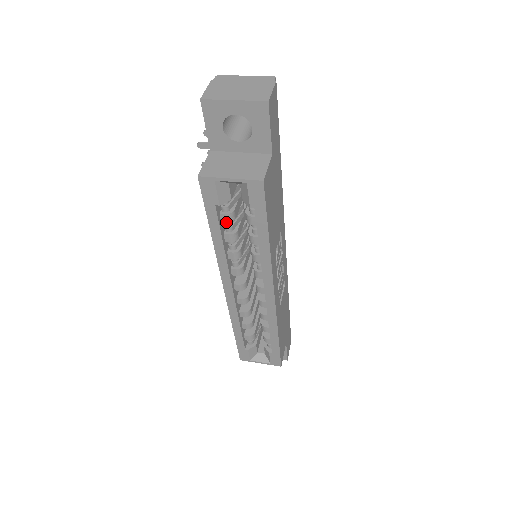
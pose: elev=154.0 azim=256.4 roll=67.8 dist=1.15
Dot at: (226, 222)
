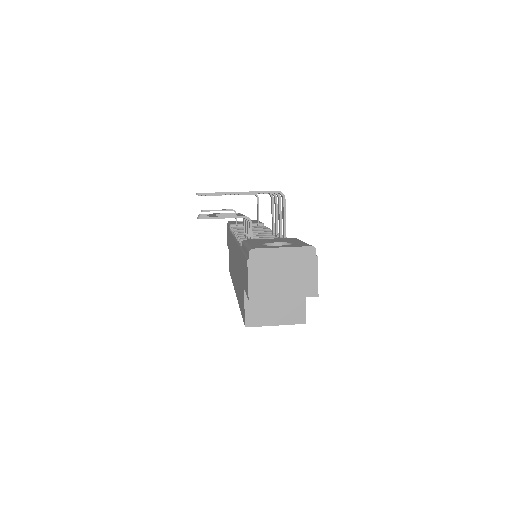
Dot at: occluded
